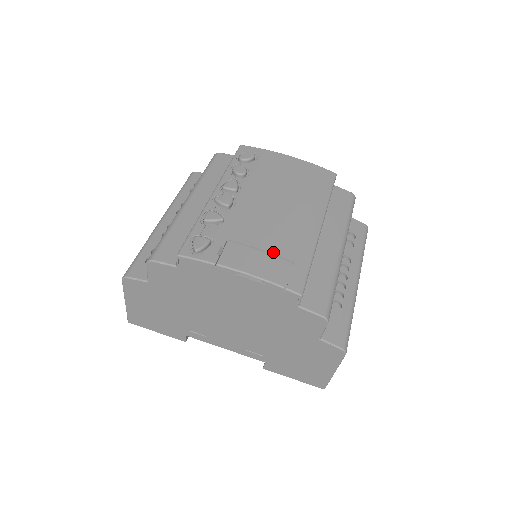
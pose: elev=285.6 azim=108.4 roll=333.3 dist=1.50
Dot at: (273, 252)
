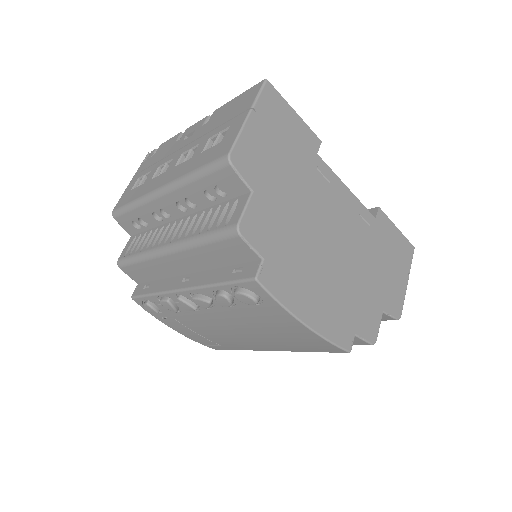
Dot at: (207, 339)
